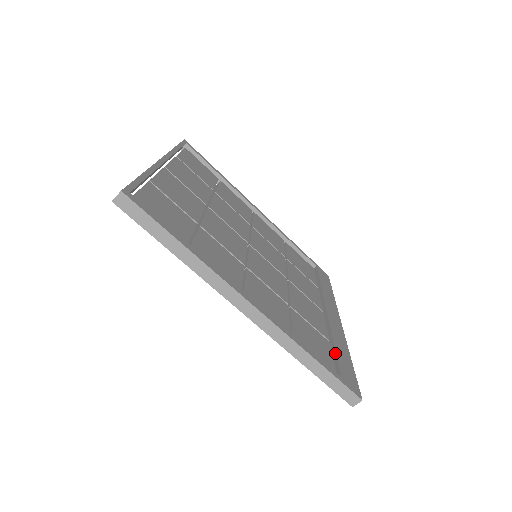
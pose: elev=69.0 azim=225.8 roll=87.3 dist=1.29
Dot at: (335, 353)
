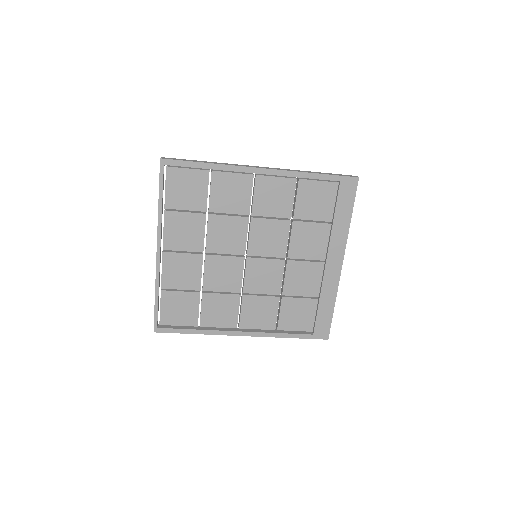
Dot at: (316, 313)
